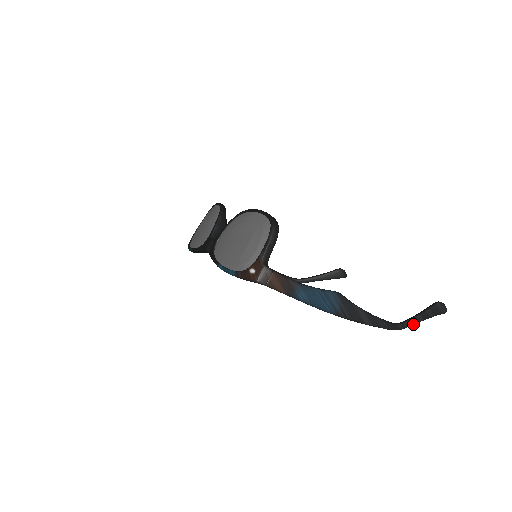
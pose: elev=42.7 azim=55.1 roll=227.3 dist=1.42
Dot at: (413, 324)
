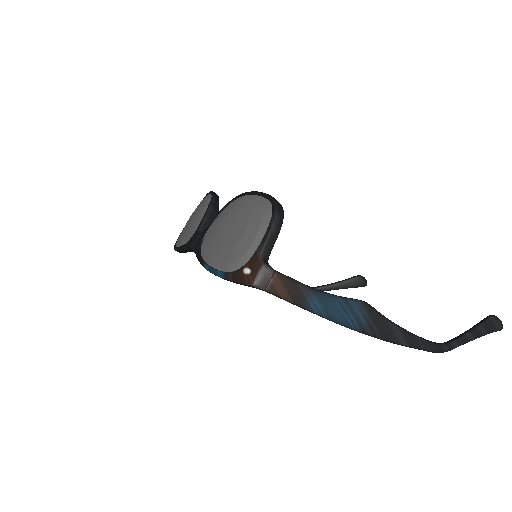
Dot at: (461, 344)
